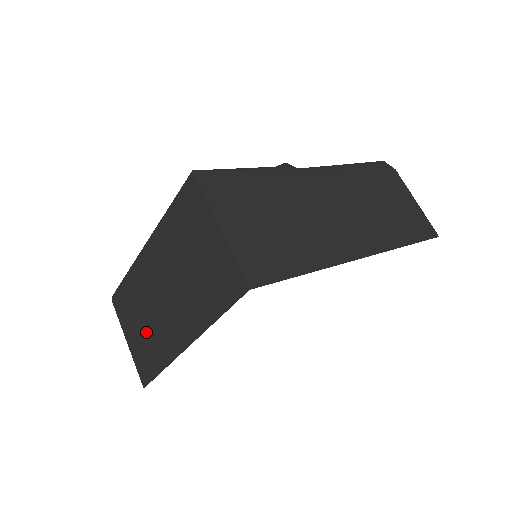
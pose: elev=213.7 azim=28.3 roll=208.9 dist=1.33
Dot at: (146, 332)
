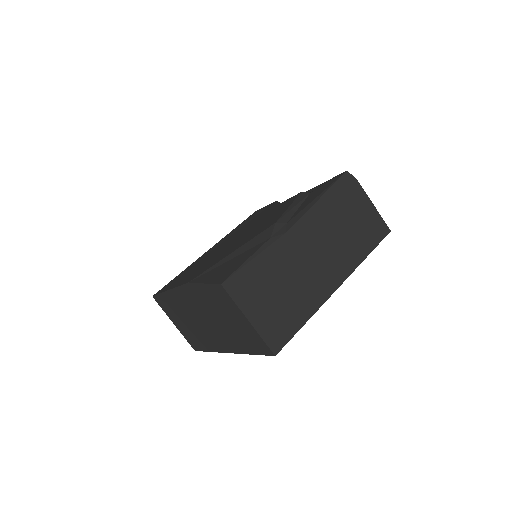
Dot at: (192, 329)
